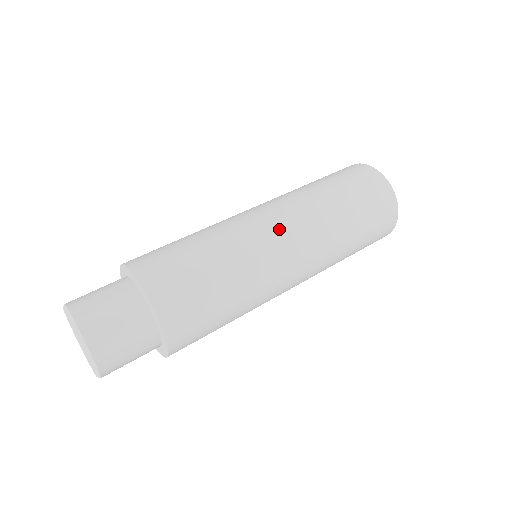
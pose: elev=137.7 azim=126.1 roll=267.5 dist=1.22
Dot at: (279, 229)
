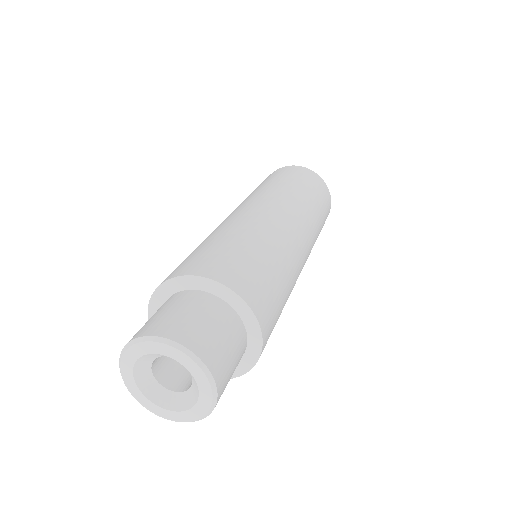
Dot at: (304, 245)
